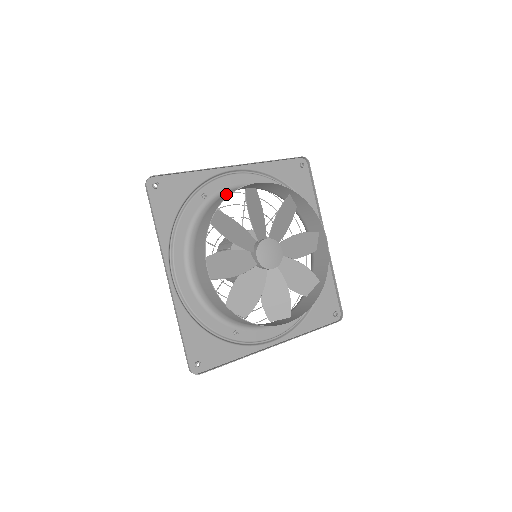
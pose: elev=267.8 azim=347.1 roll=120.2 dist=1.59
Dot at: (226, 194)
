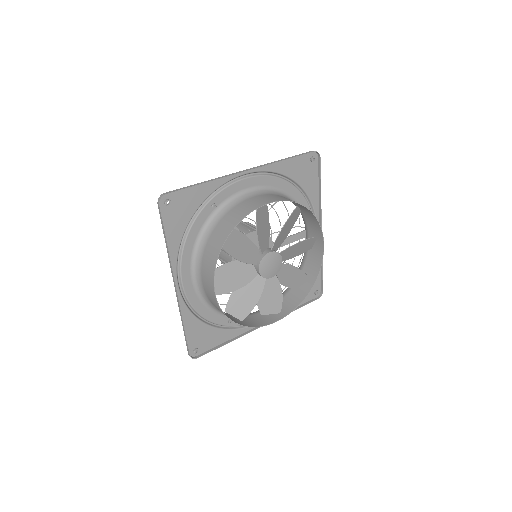
Dot at: (237, 210)
